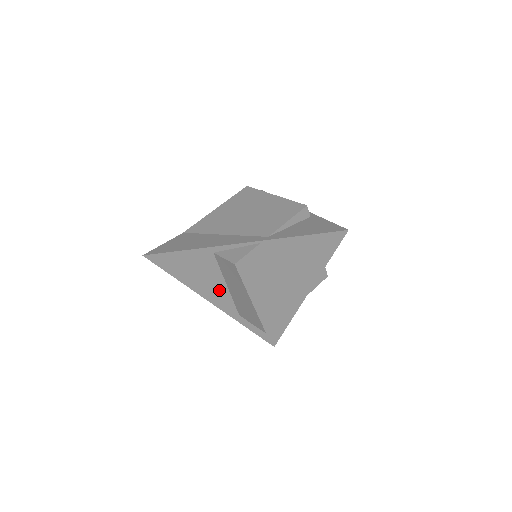
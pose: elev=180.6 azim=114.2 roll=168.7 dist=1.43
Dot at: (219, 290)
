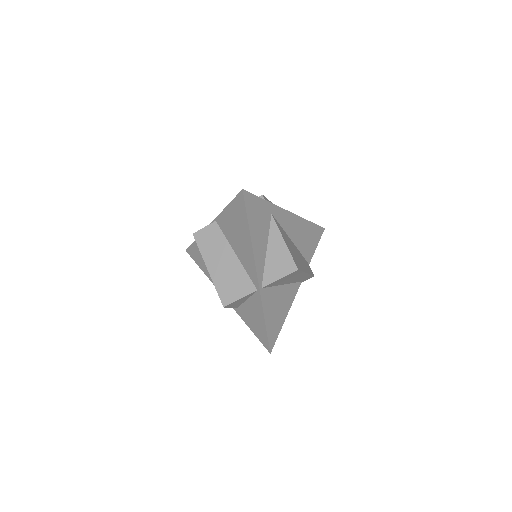
Dot at: occluded
